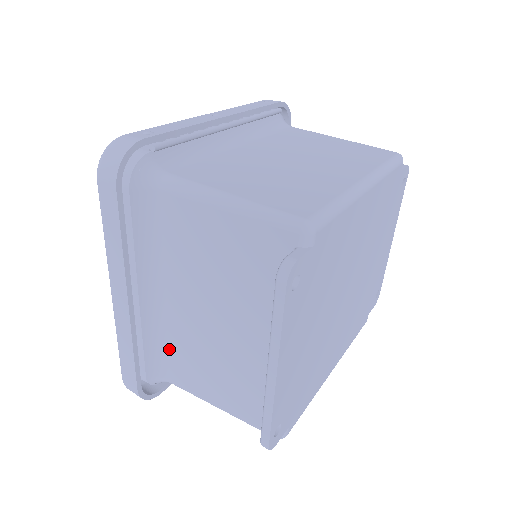
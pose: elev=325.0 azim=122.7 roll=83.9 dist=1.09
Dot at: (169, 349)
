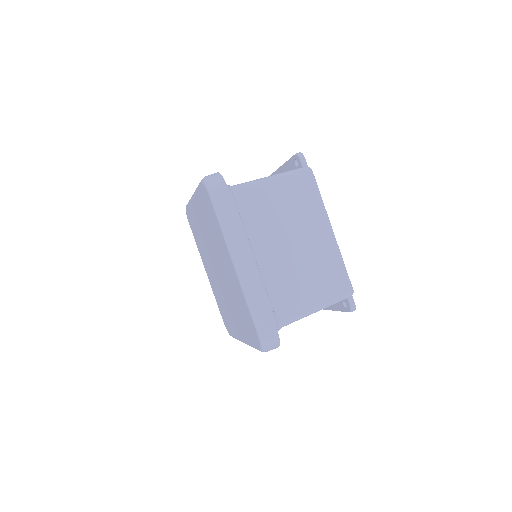
Dot at: occluded
